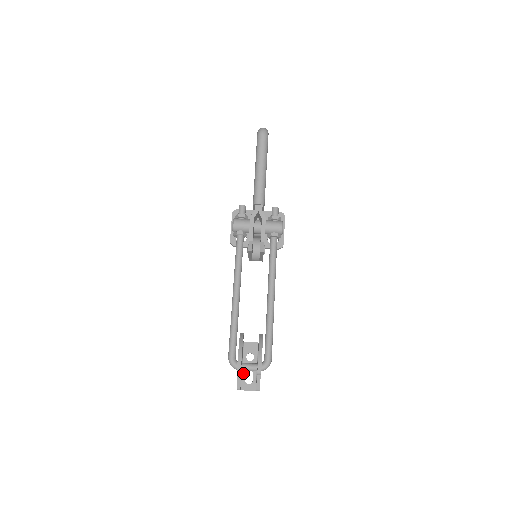
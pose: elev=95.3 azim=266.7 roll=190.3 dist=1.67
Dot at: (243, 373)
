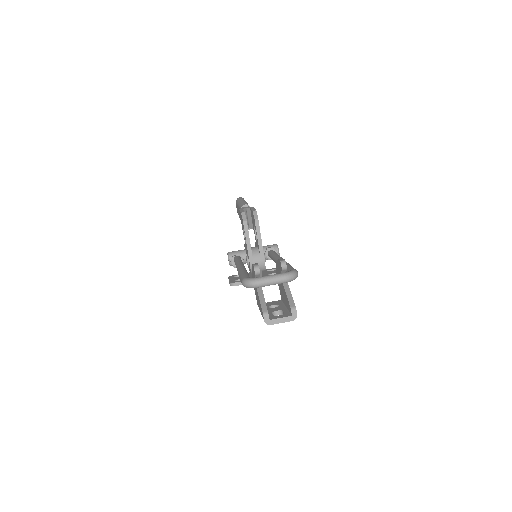
Dot at: (269, 313)
